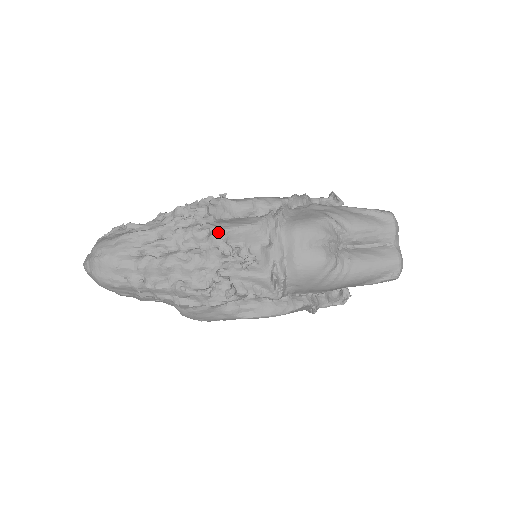
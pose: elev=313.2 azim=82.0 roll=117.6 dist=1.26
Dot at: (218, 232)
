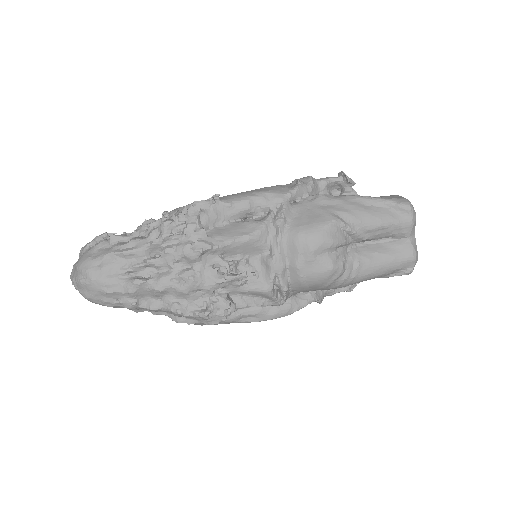
Dot at: (212, 250)
